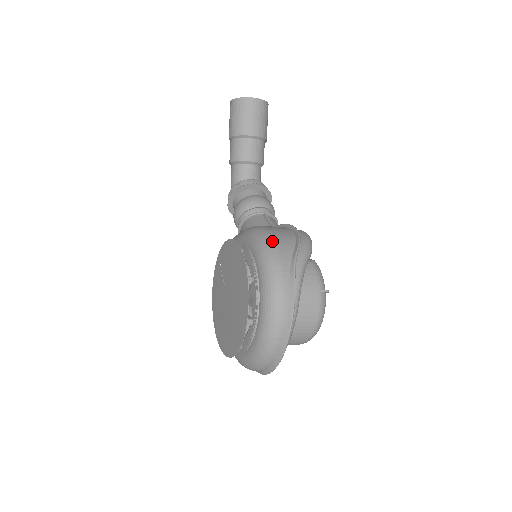
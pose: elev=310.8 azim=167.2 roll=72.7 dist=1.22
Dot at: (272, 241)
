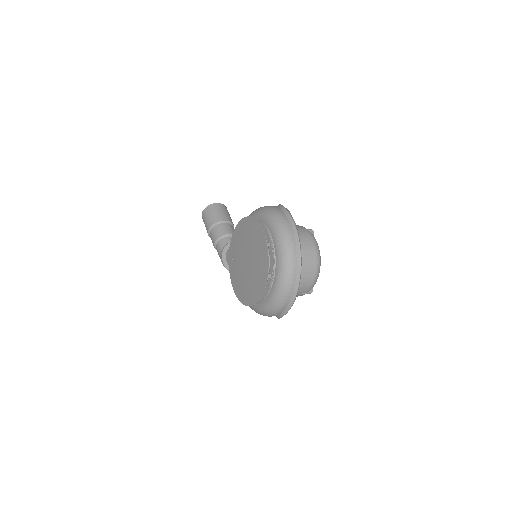
Dot at: occluded
